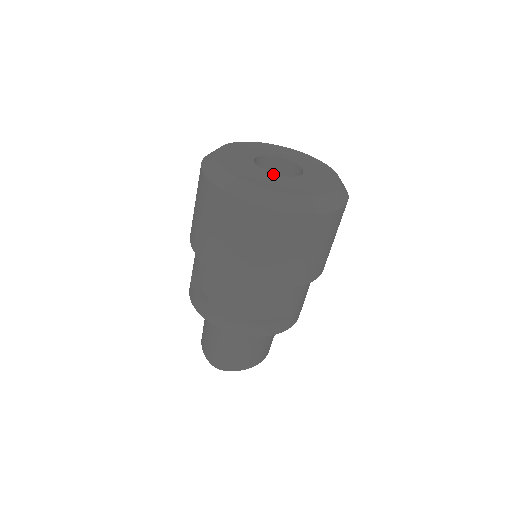
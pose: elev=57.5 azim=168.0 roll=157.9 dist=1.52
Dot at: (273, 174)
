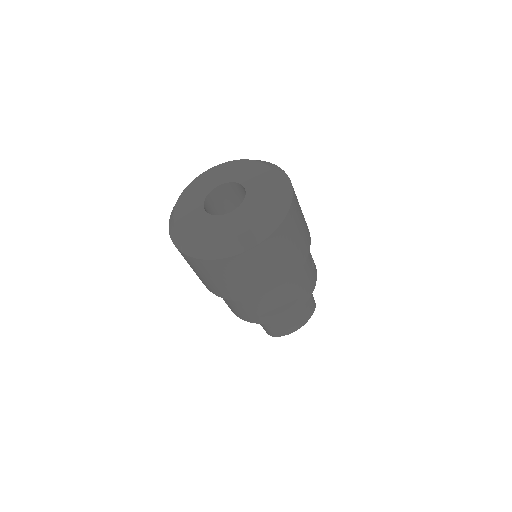
Dot at: (215, 217)
